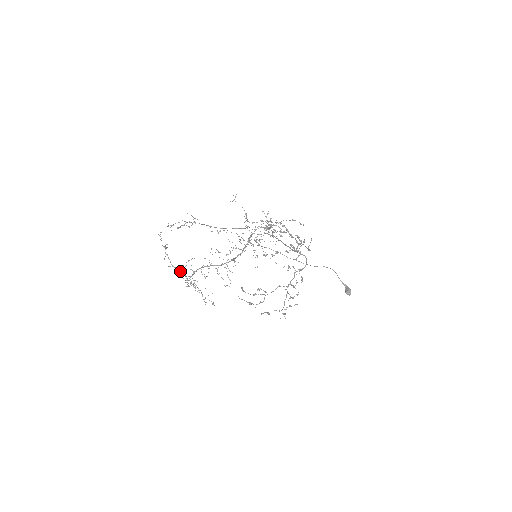
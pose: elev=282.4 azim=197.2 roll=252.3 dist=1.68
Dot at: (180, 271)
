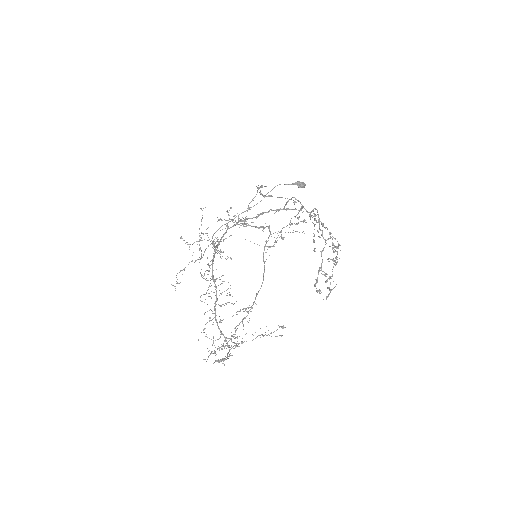
Dot at: (229, 351)
